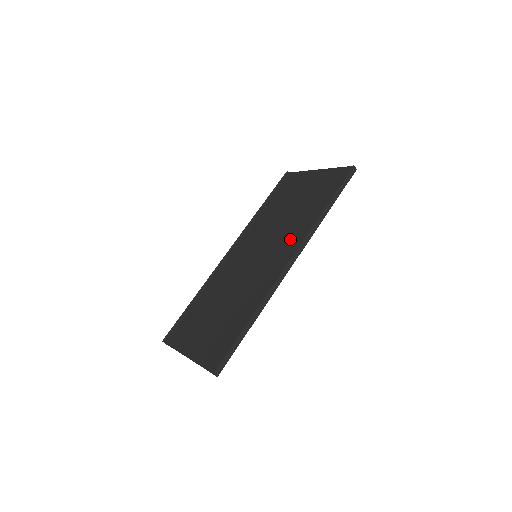
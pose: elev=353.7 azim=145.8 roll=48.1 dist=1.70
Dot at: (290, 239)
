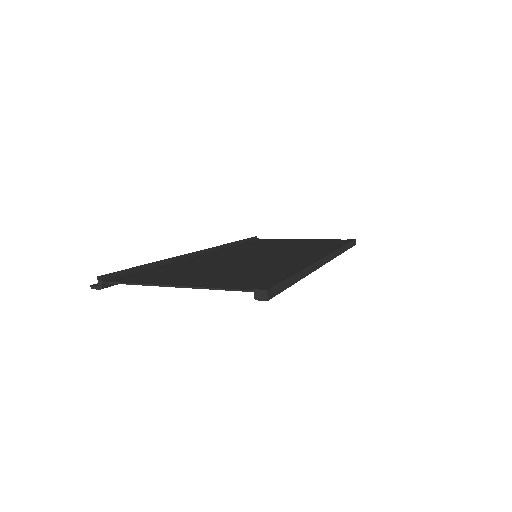
Dot at: (309, 251)
